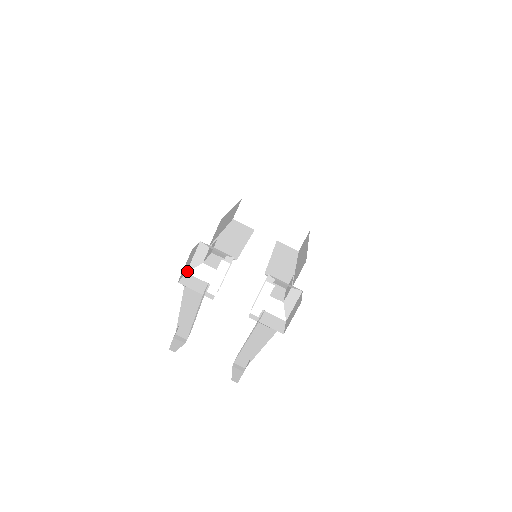
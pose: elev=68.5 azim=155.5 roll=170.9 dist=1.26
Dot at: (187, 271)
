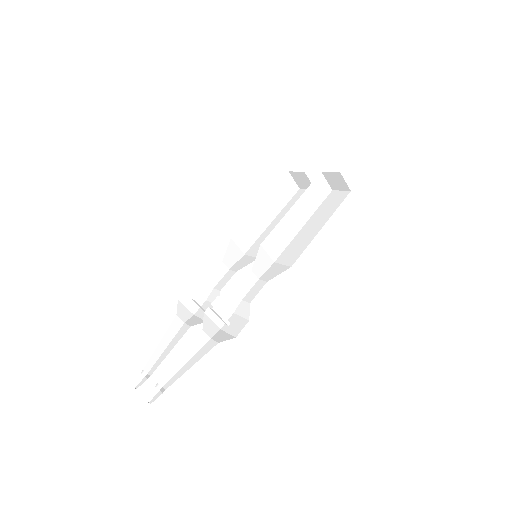
Dot at: (206, 299)
